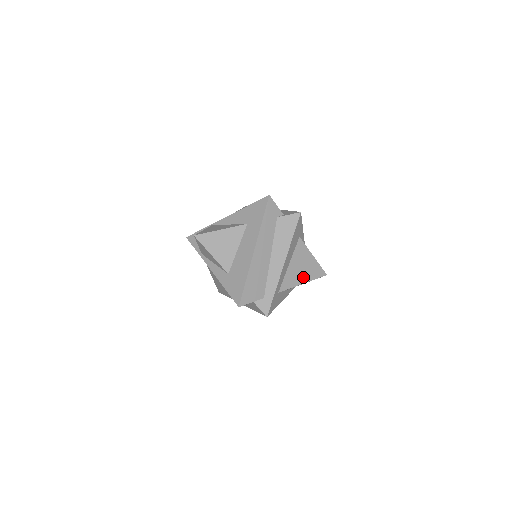
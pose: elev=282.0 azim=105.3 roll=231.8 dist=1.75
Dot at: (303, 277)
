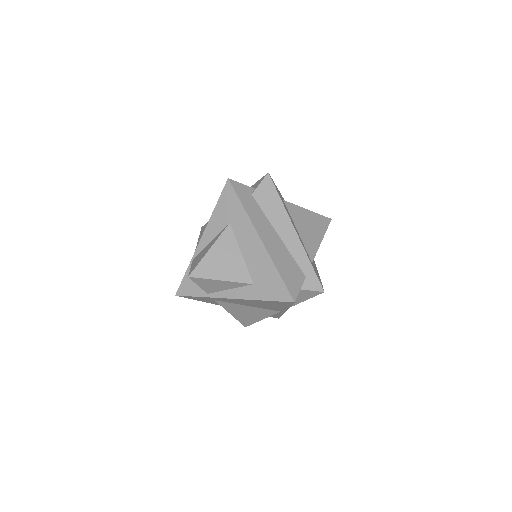
Dot at: (317, 234)
